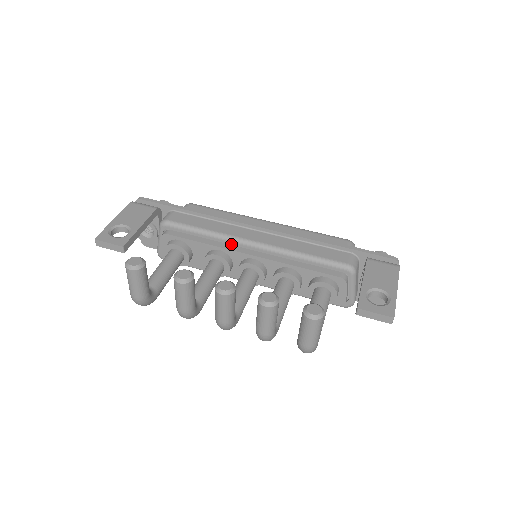
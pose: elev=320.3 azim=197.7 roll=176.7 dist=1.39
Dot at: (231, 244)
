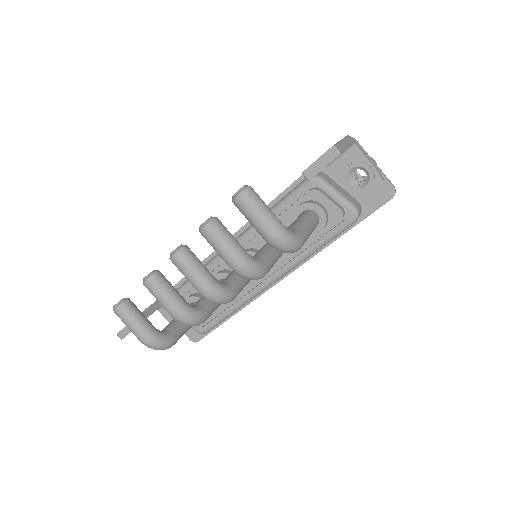
Dot at: occluded
